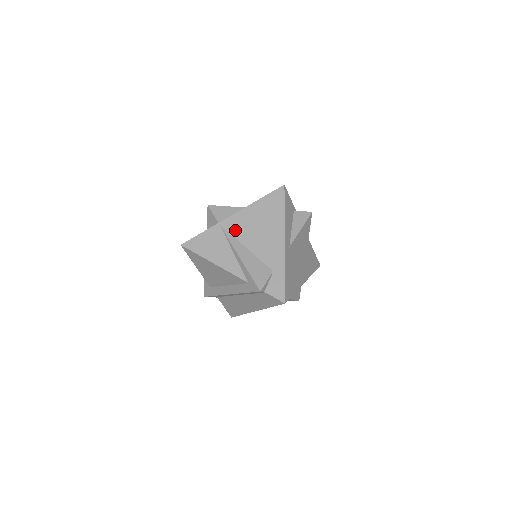
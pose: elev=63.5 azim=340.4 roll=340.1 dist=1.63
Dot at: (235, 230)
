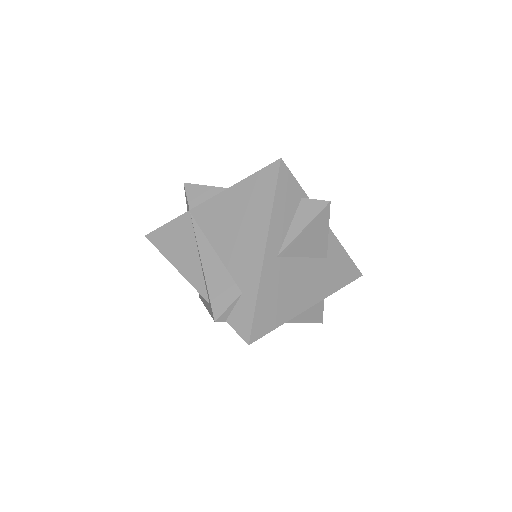
Dot at: (206, 223)
